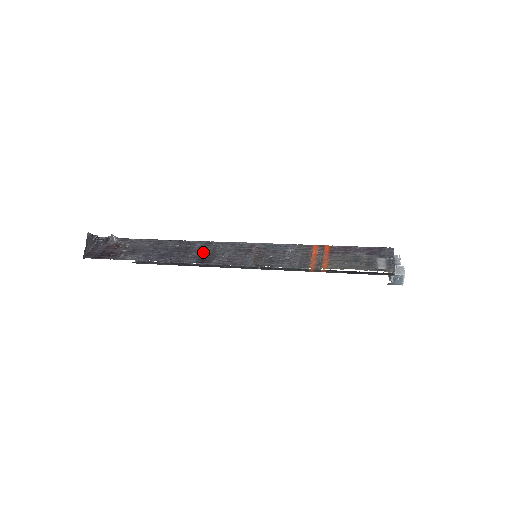
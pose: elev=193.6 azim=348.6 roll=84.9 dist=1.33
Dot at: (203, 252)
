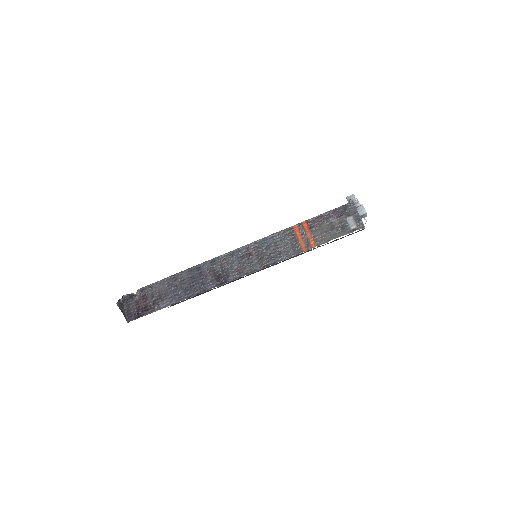
Dot at: (215, 273)
